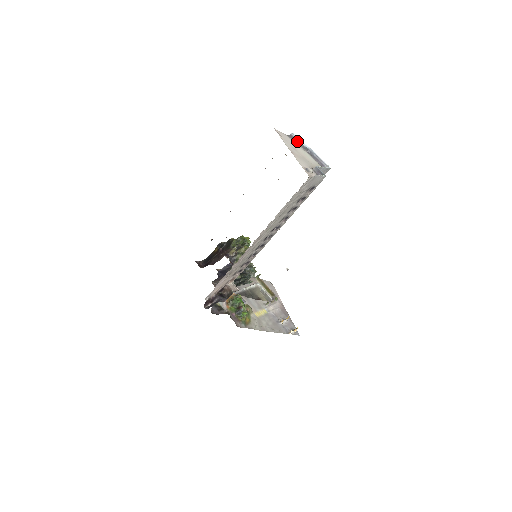
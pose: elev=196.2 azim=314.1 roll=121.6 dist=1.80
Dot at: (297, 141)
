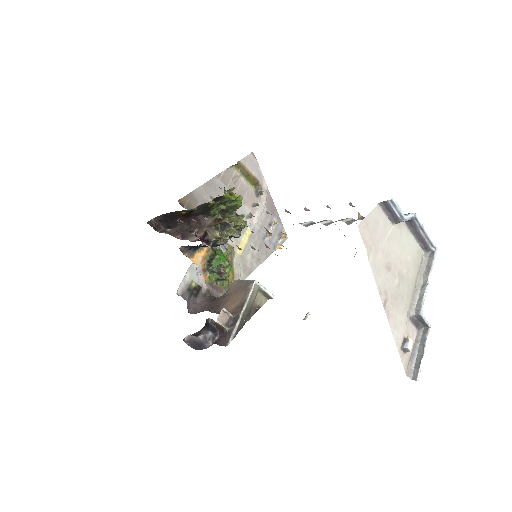
Dot at: (395, 216)
